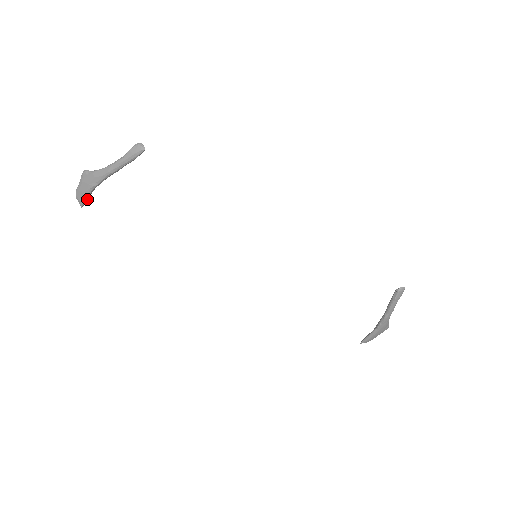
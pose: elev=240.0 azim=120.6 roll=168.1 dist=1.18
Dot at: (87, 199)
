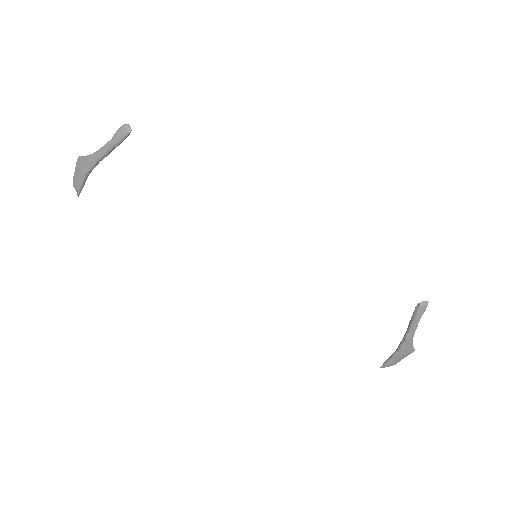
Dot at: (82, 187)
